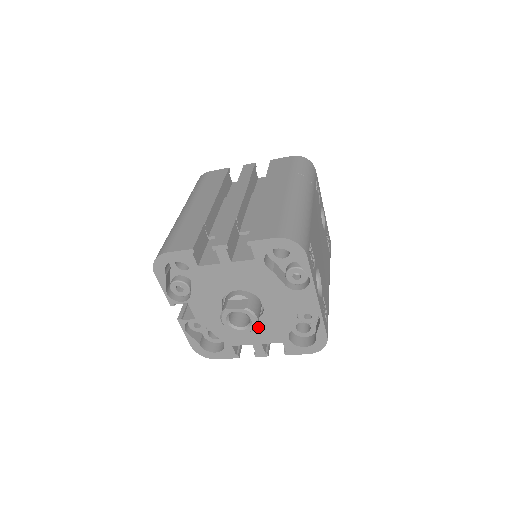
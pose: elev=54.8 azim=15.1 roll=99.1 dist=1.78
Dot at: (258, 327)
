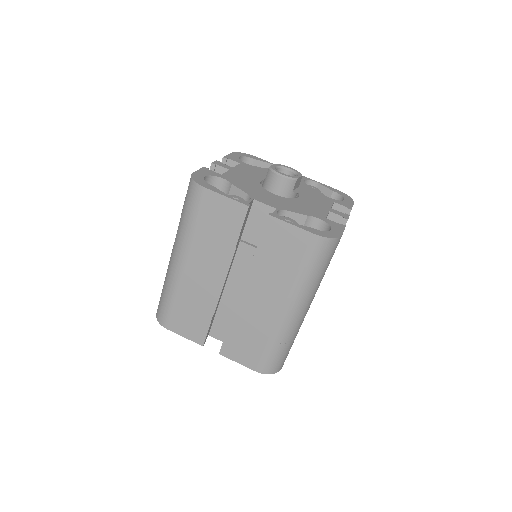
Dot at: (309, 198)
